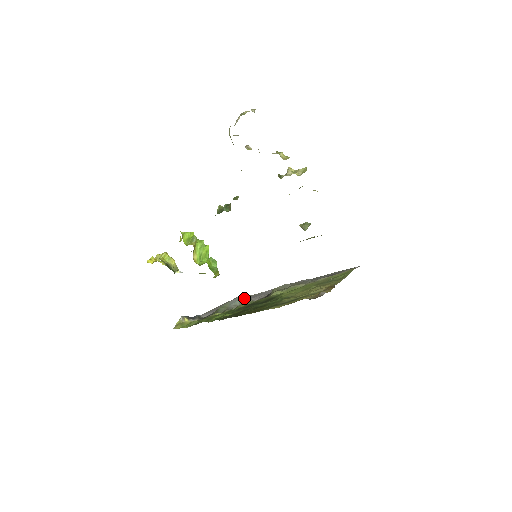
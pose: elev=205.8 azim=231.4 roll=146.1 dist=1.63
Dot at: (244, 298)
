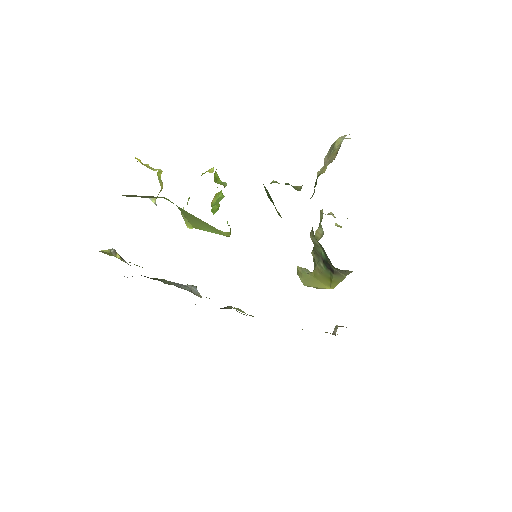
Dot at: (196, 290)
